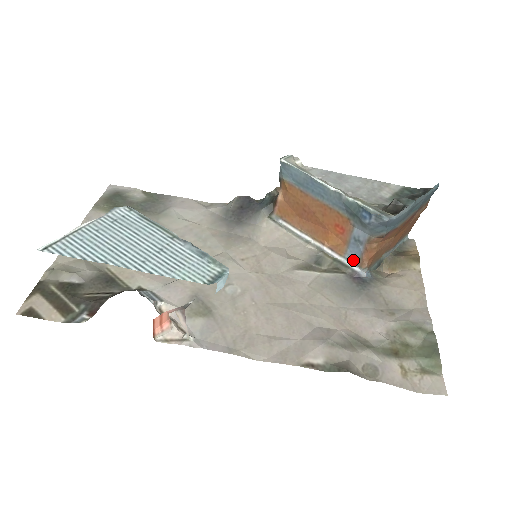
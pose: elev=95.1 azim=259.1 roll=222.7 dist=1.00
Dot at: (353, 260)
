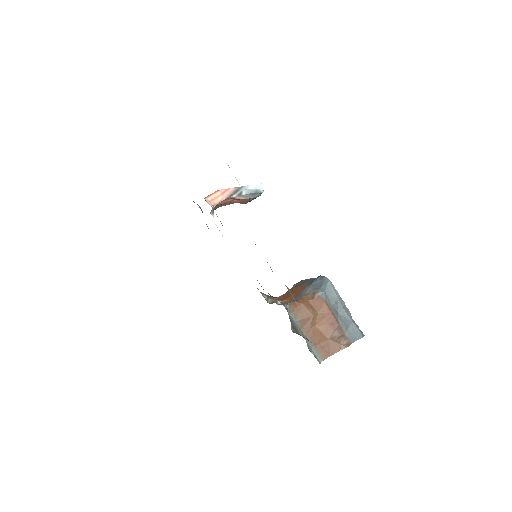
Dot at: occluded
